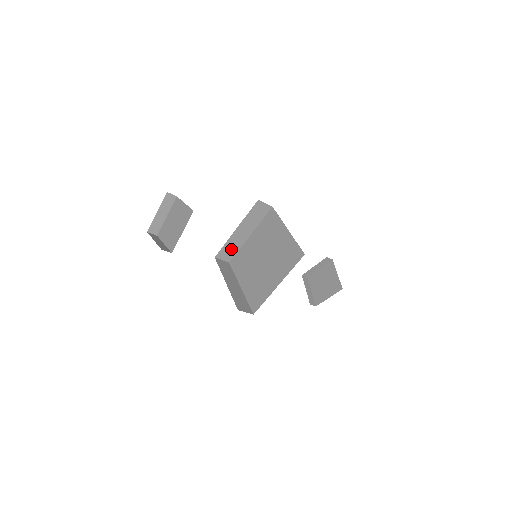
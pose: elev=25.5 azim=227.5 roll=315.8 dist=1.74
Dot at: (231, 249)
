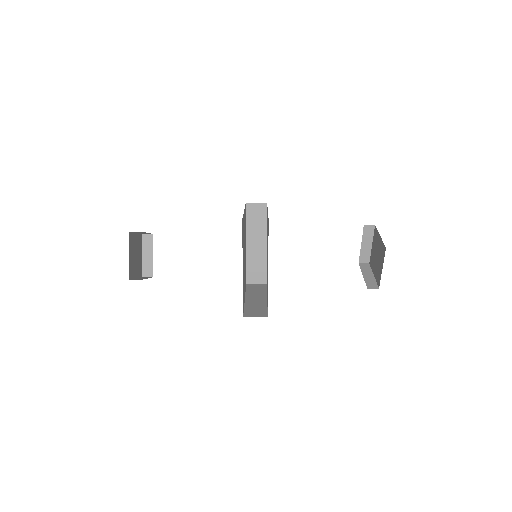
Dot at: occluded
